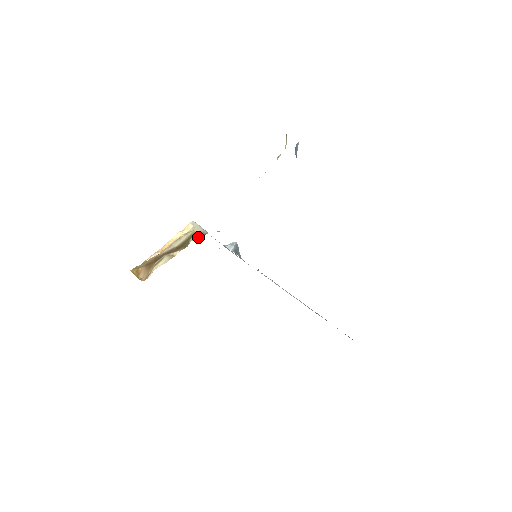
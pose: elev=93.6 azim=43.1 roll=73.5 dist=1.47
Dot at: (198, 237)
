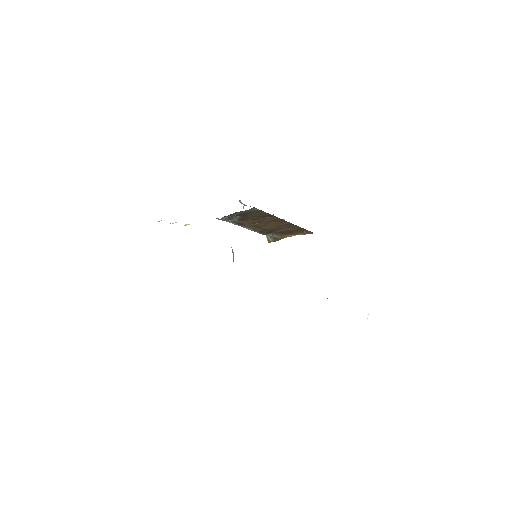
Dot at: occluded
